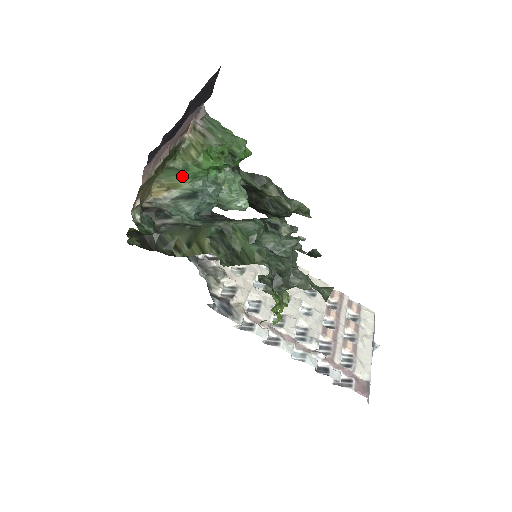
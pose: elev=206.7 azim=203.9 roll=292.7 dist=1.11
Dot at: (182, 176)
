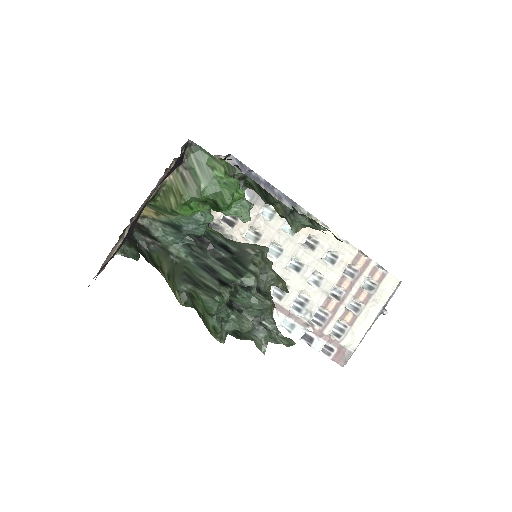
Dot at: (165, 212)
